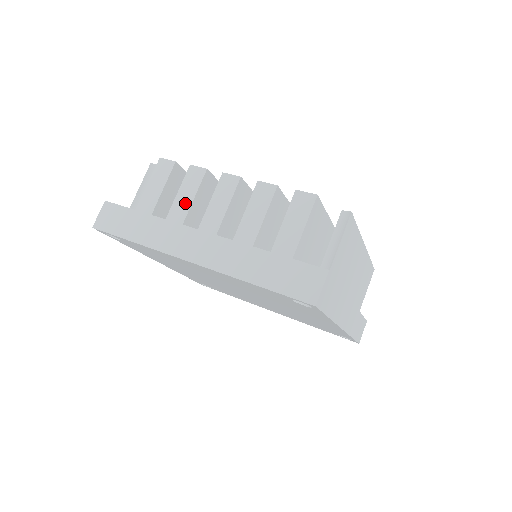
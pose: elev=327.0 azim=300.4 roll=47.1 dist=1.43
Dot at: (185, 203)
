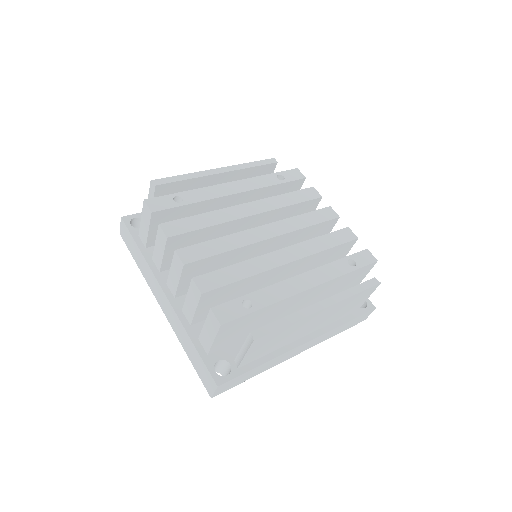
Dot at: (159, 256)
